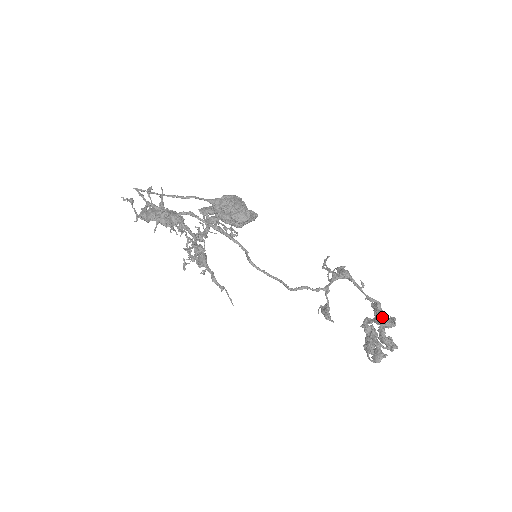
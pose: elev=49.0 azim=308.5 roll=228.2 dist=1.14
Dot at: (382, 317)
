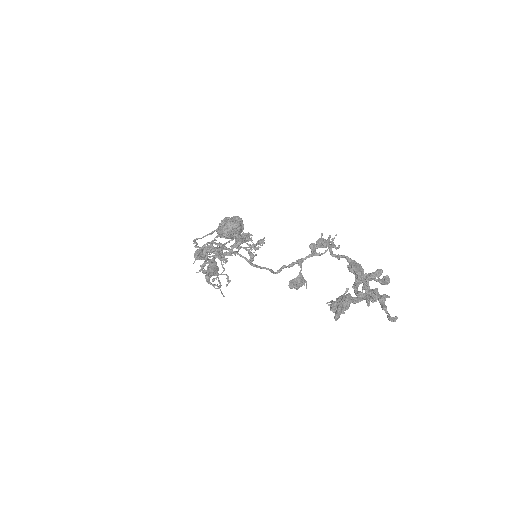
Dot at: (350, 271)
